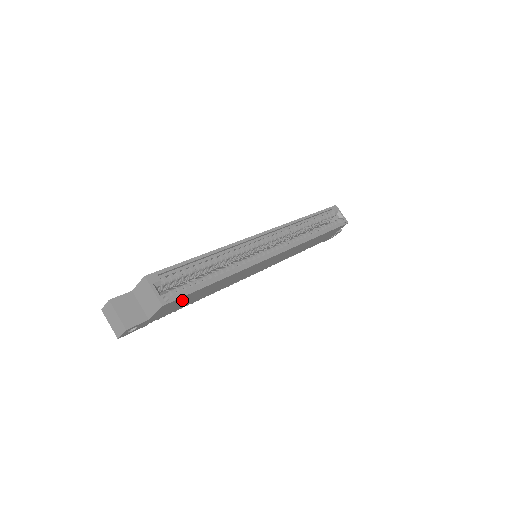
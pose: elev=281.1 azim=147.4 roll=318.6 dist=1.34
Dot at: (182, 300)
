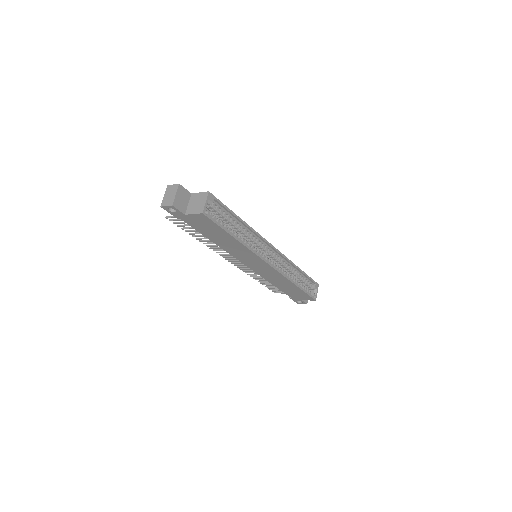
Dot at: (209, 225)
